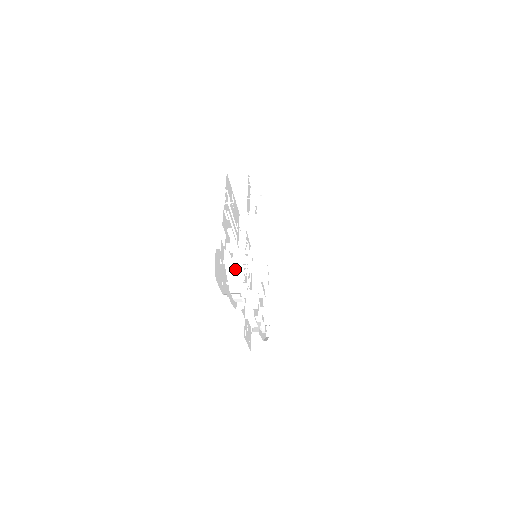
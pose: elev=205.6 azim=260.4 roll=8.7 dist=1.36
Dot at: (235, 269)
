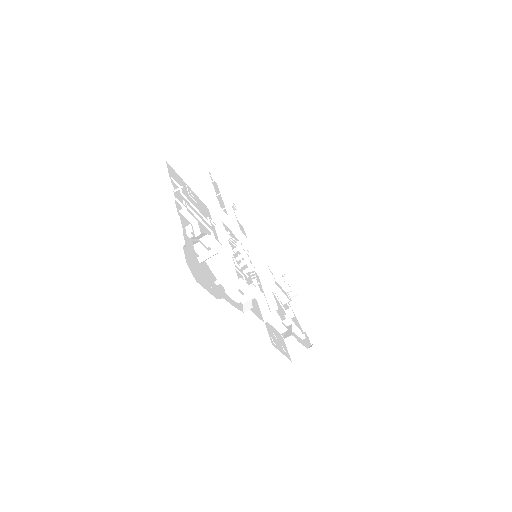
Dot at: (222, 265)
